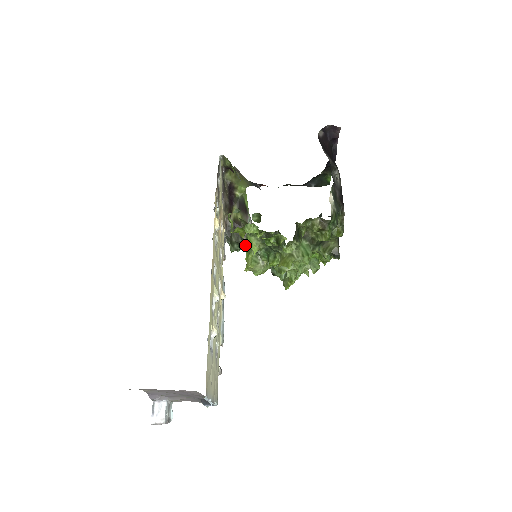
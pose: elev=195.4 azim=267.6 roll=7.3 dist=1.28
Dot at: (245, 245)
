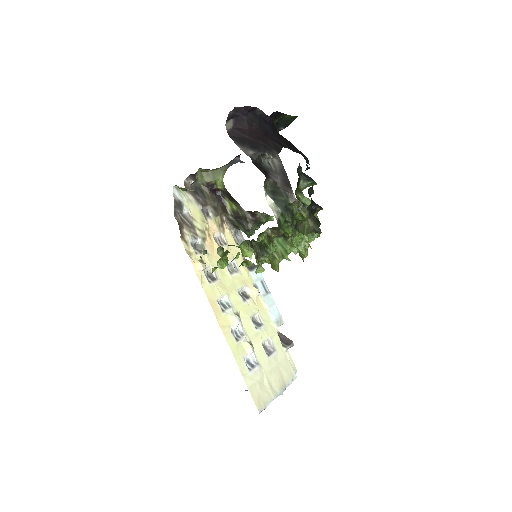
Dot at: (255, 228)
